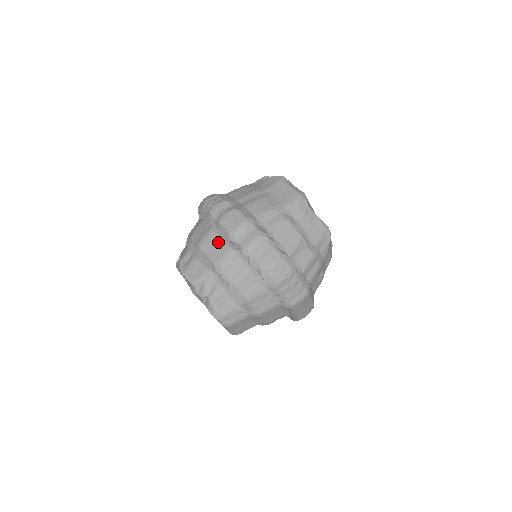
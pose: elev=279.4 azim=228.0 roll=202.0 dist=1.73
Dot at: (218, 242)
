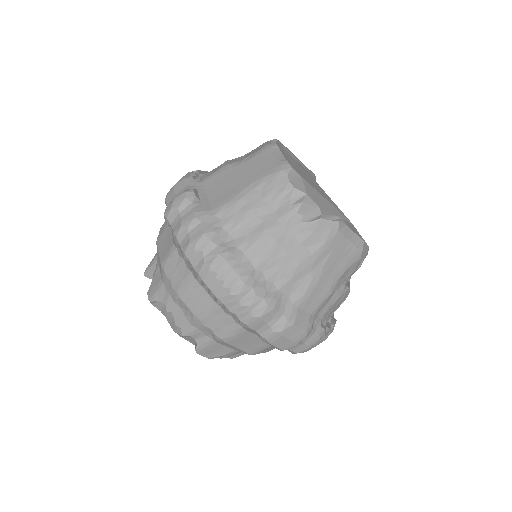
Dot at: (255, 340)
